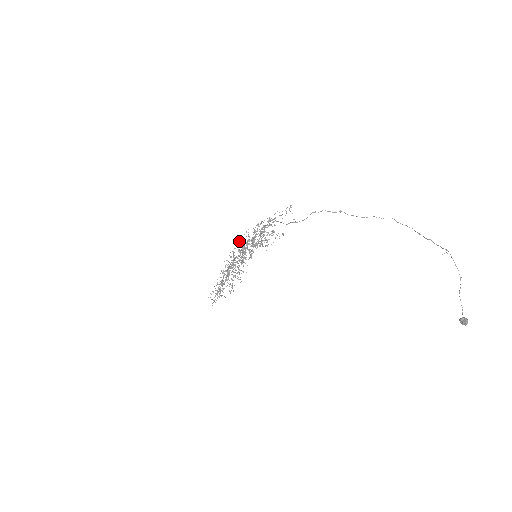
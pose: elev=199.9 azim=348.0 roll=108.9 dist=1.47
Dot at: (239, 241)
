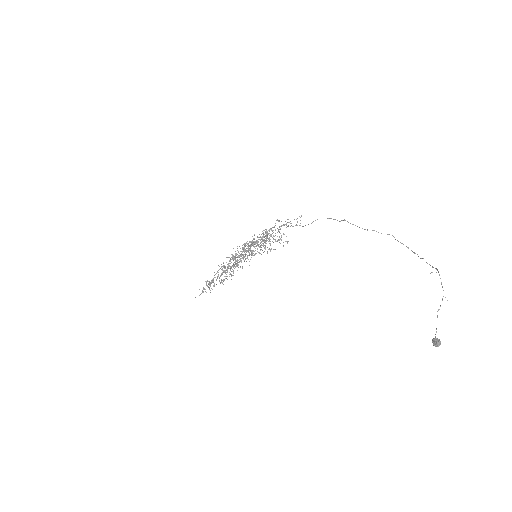
Dot at: occluded
